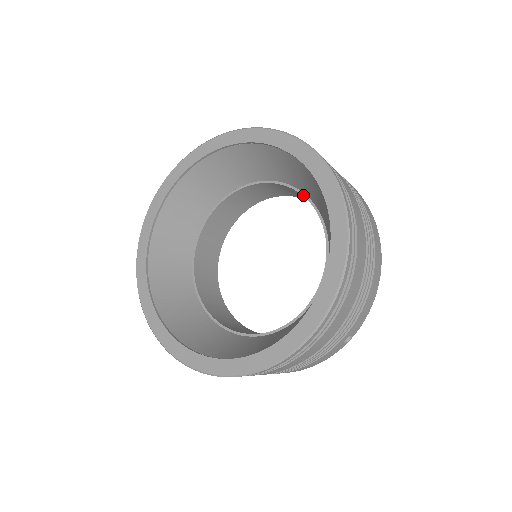
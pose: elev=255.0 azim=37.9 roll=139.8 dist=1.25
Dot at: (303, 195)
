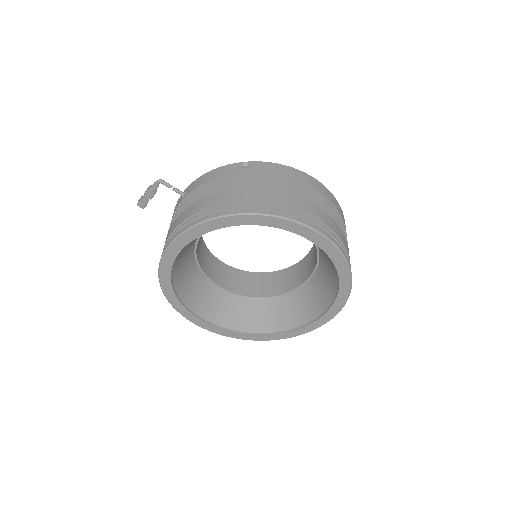
Dot at: occluded
